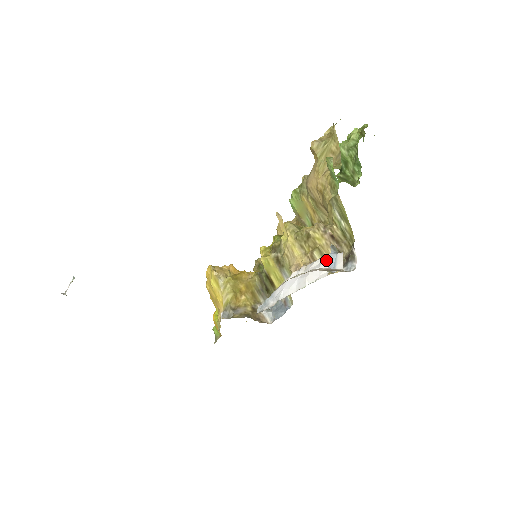
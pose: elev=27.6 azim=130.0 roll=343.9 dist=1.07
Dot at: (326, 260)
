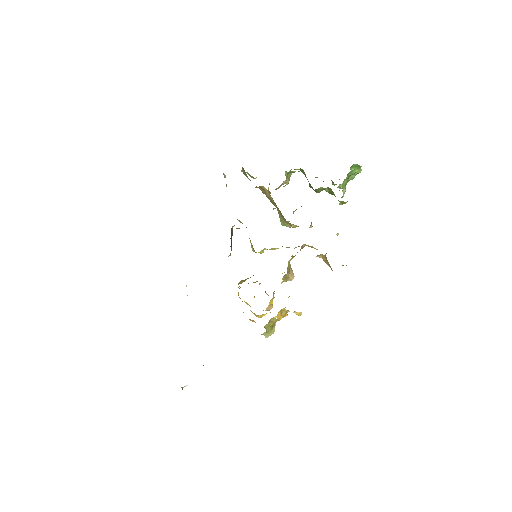
Dot at: occluded
